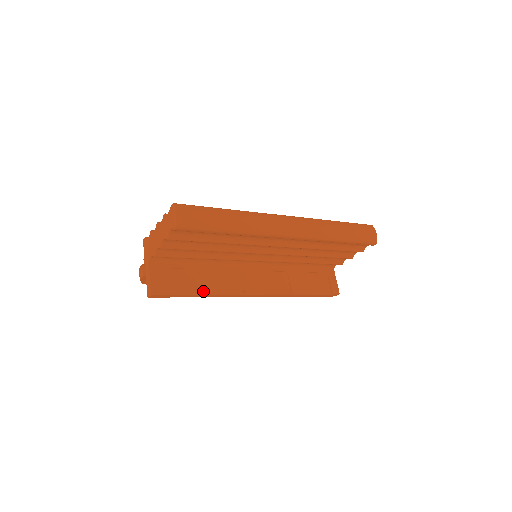
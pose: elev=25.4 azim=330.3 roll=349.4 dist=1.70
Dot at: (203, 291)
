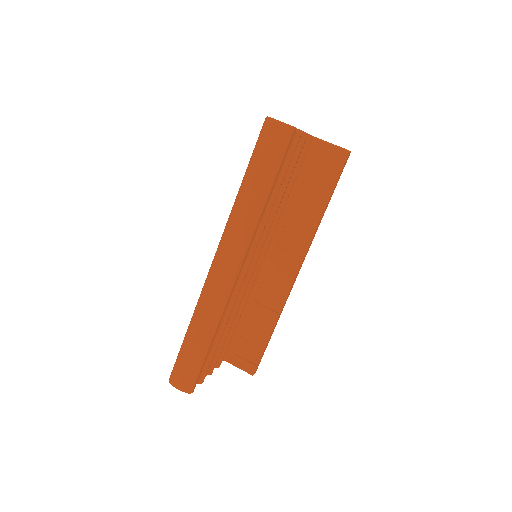
Dot at: (269, 329)
